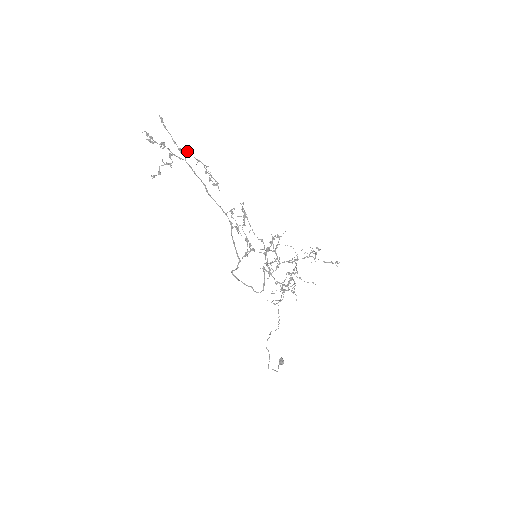
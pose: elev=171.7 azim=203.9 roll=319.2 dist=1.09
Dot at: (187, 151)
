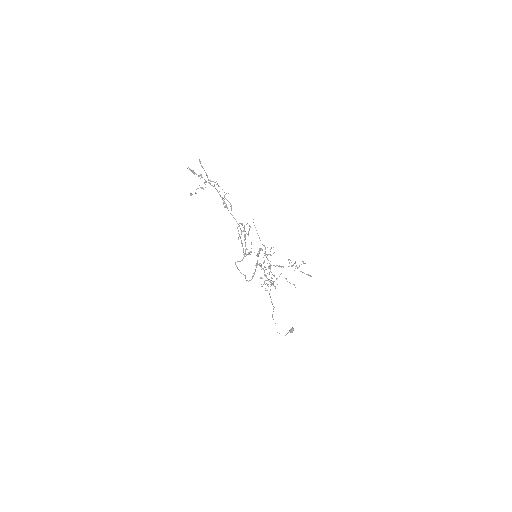
Dot at: (215, 182)
